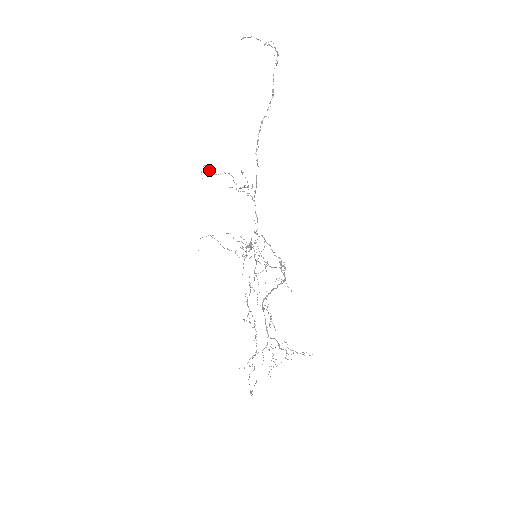
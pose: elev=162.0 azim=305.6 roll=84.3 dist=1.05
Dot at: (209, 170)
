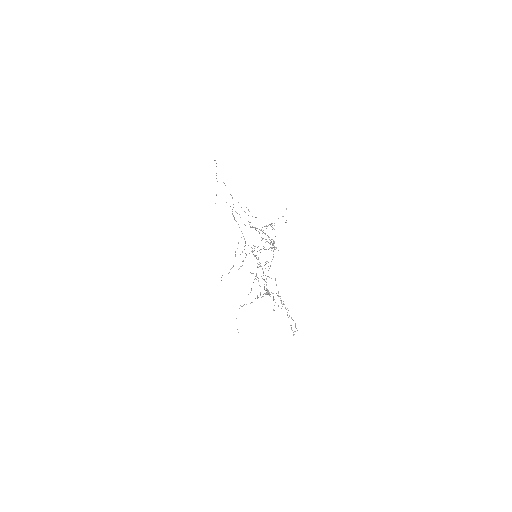
Dot at: occluded
